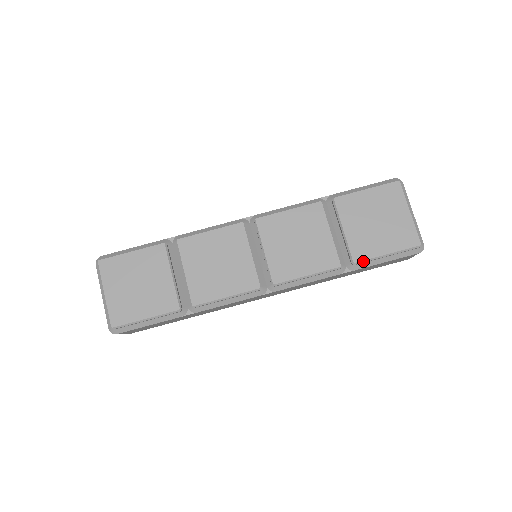
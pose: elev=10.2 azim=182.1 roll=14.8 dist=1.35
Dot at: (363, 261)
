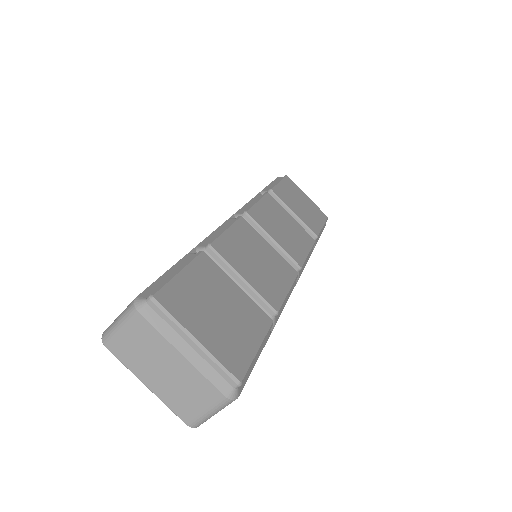
Dot at: (319, 234)
